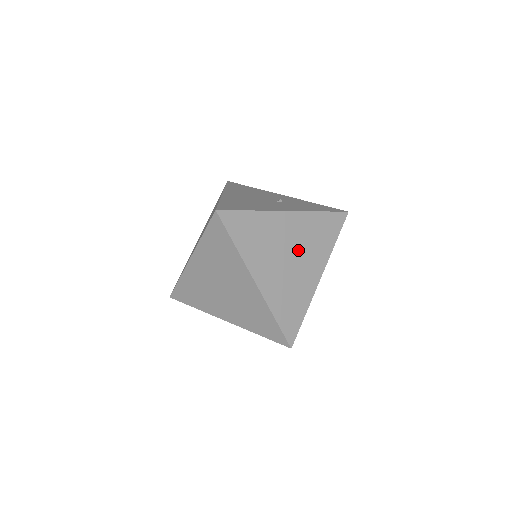
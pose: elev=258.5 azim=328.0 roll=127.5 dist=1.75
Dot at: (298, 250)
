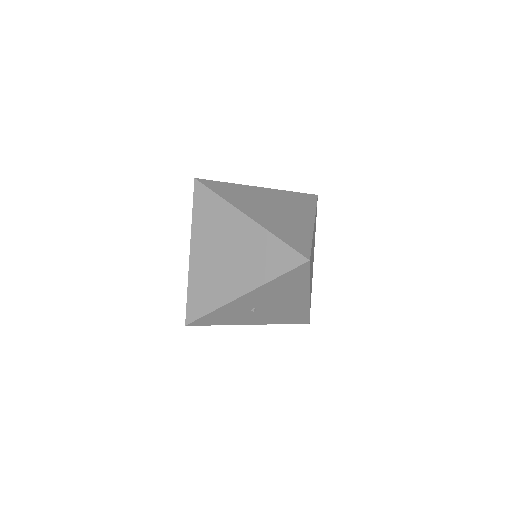
Dot at: (281, 206)
